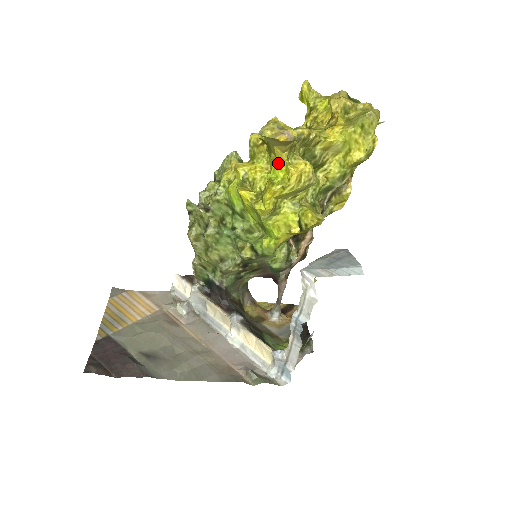
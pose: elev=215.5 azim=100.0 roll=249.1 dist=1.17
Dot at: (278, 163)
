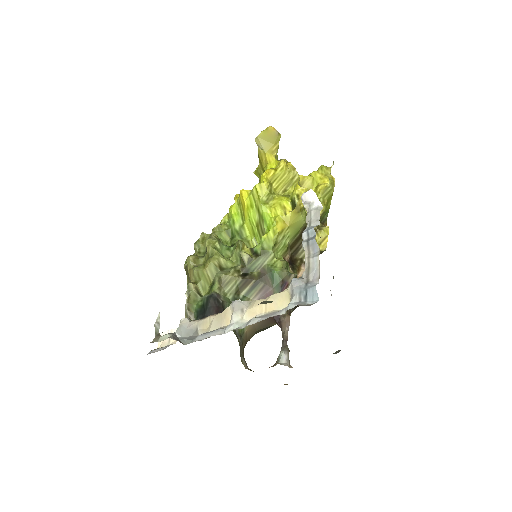
Dot at: (269, 165)
